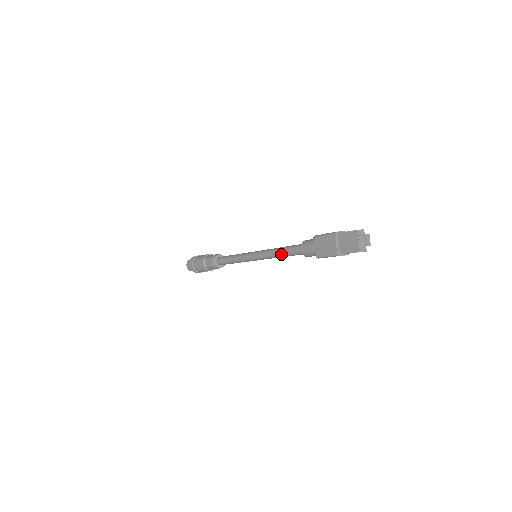
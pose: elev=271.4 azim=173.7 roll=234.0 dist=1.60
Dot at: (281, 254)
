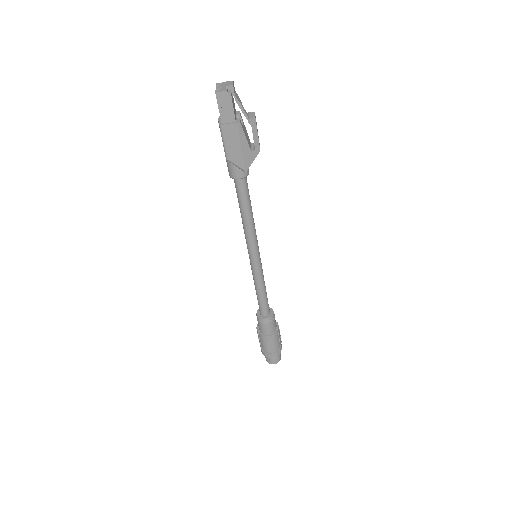
Dot at: (240, 211)
